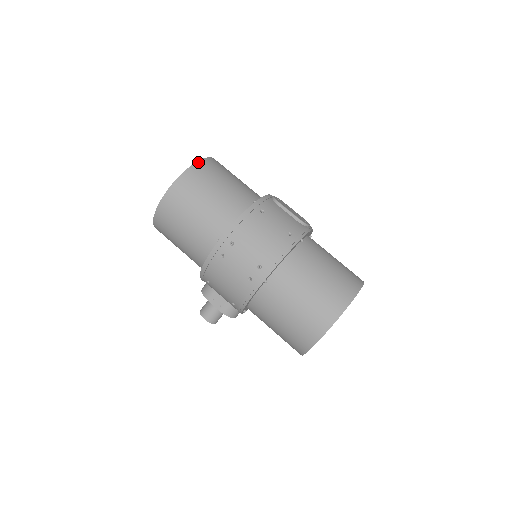
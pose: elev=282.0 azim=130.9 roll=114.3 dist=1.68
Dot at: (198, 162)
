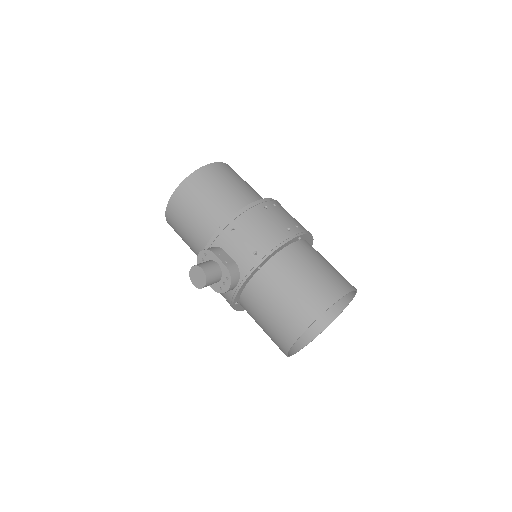
Dot at: occluded
